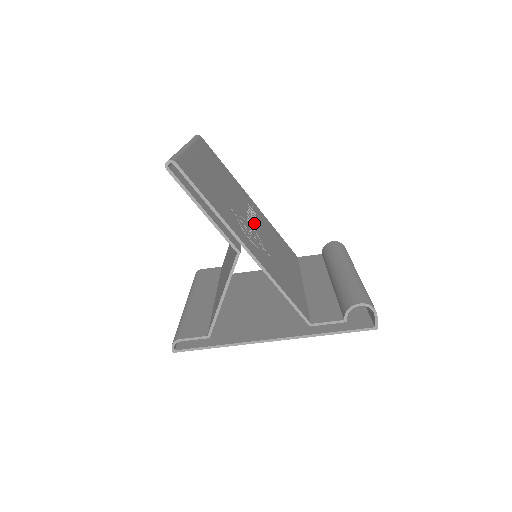
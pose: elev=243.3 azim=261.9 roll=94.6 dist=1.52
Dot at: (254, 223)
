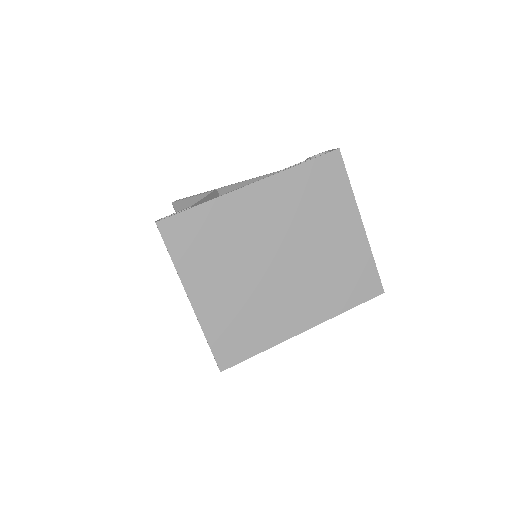
Dot at: occluded
